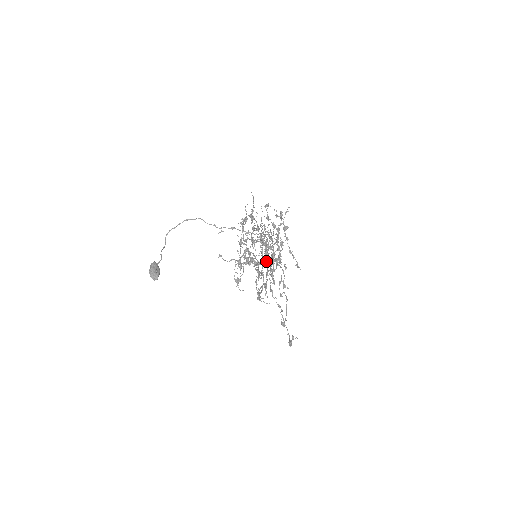
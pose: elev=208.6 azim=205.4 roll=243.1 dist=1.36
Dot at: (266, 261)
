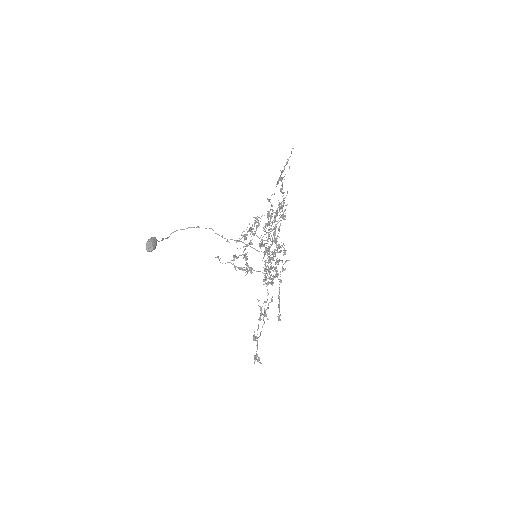
Dot at: (265, 261)
